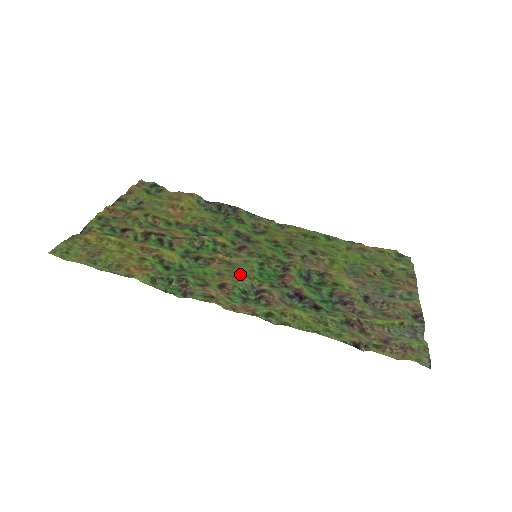
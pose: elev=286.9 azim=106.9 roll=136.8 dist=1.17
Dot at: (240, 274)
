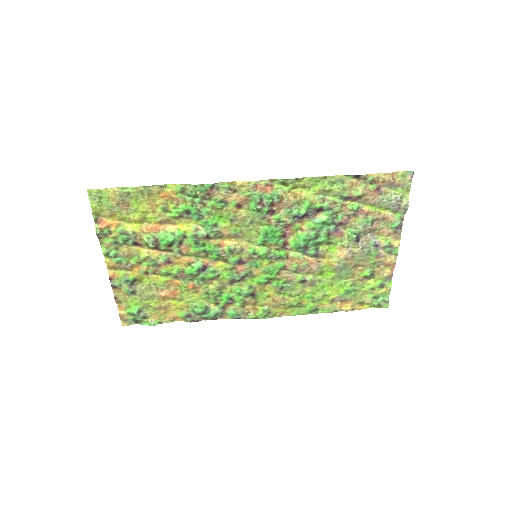
Dot at: (249, 224)
